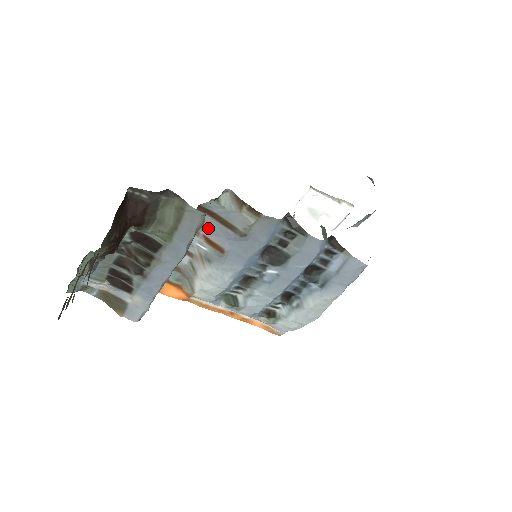
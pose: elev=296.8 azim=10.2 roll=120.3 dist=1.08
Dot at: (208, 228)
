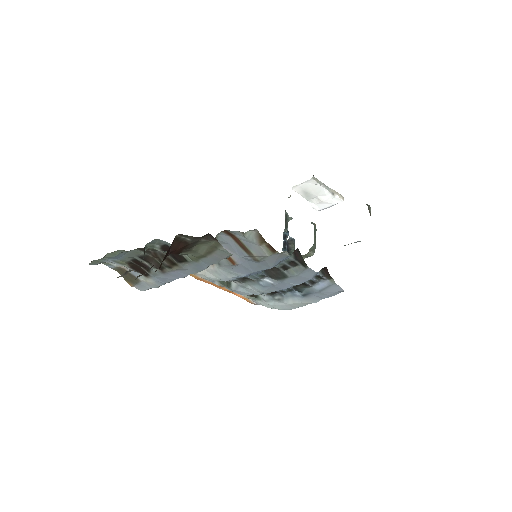
Dot at: (227, 244)
